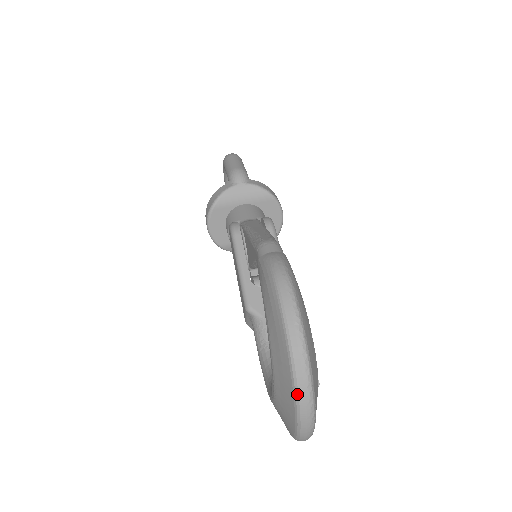
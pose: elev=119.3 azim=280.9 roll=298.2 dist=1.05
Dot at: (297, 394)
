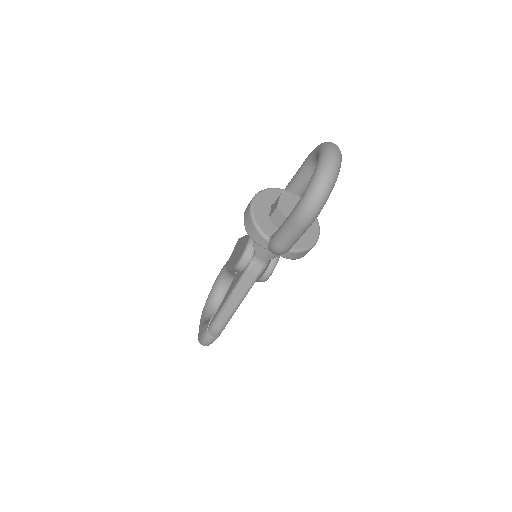
Dot at: occluded
